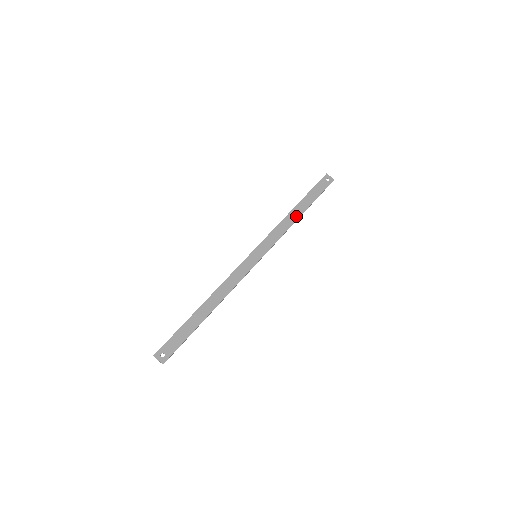
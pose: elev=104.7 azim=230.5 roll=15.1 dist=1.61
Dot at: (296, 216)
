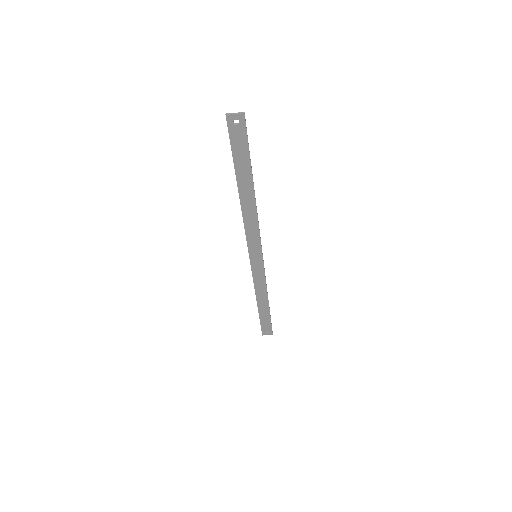
Dot at: (251, 200)
